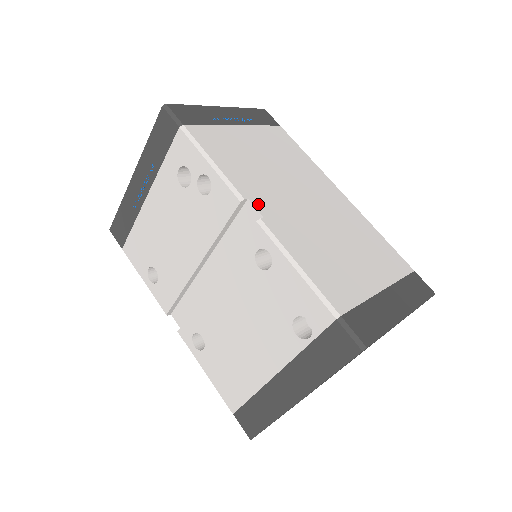
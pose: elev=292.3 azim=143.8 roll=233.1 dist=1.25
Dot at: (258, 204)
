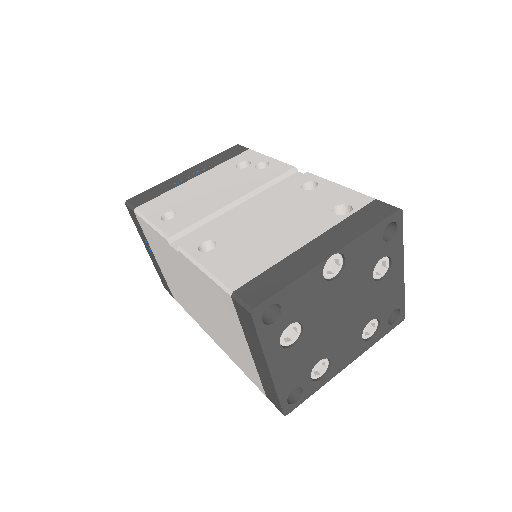
Dot at: occluded
